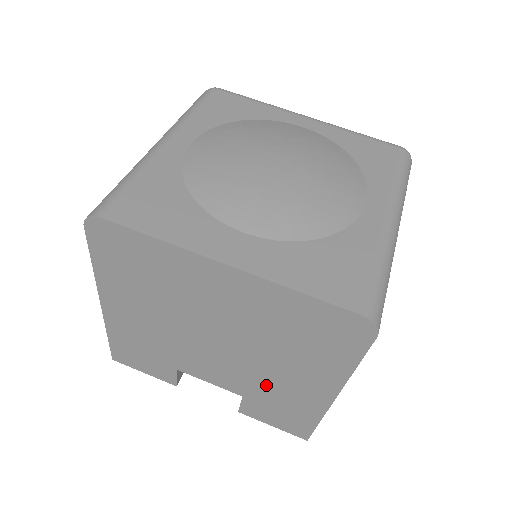
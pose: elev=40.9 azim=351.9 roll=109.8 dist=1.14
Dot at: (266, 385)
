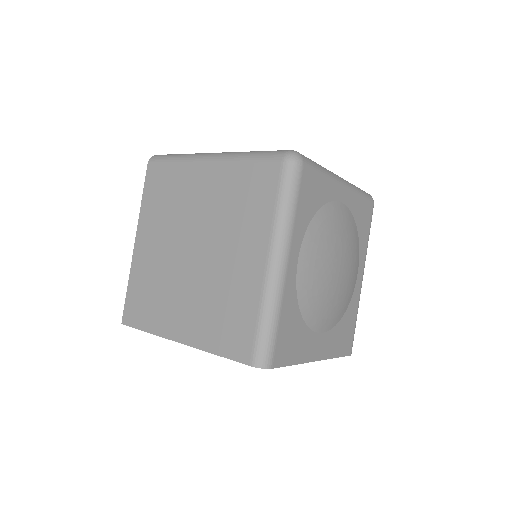
Dot at: occluded
